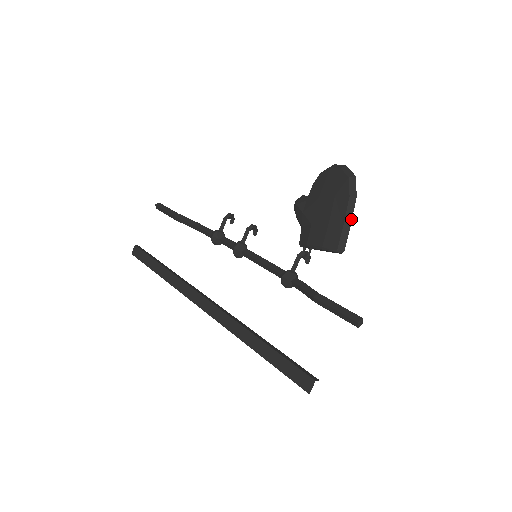
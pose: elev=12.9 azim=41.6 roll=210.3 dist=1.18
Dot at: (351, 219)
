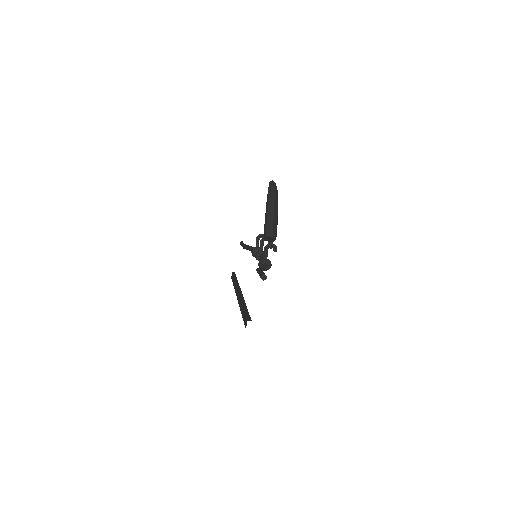
Dot at: (270, 213)
